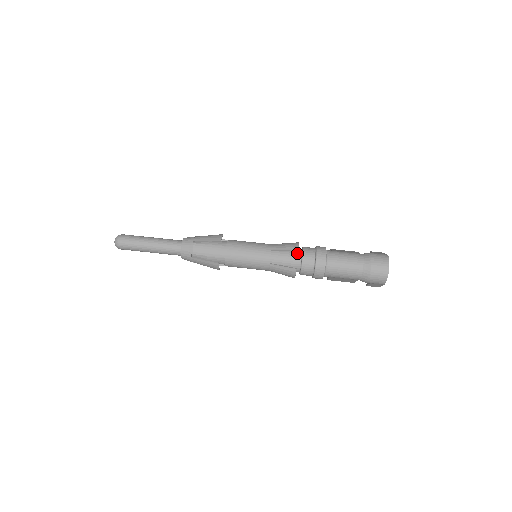
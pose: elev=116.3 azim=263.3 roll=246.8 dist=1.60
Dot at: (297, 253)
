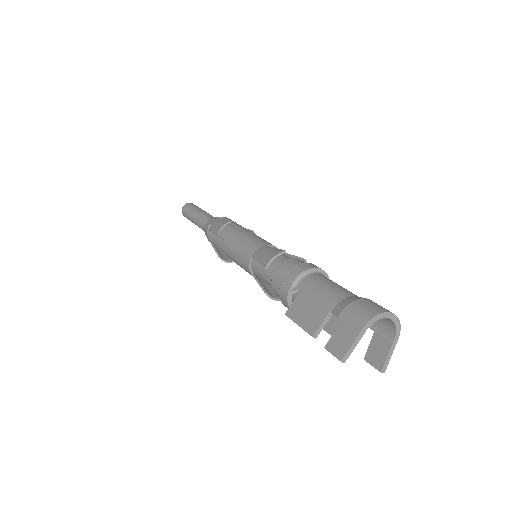
Dot at: occluded
